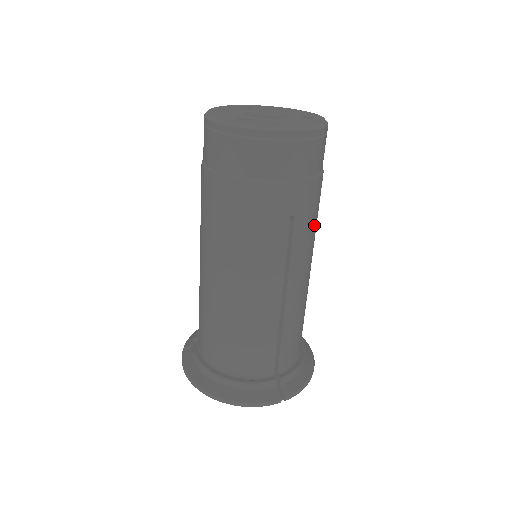
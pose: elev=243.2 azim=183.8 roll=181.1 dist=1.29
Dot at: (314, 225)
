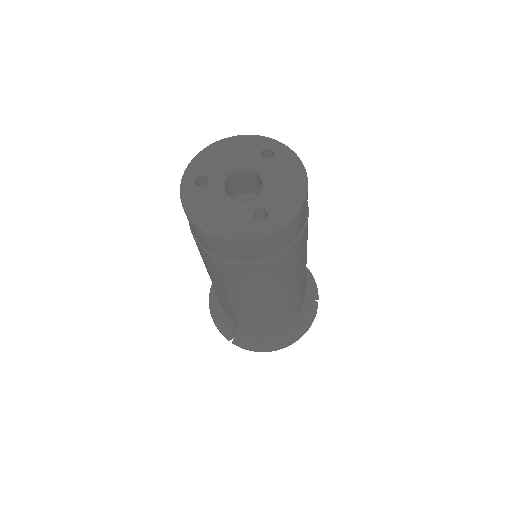
Dot at: occluded
